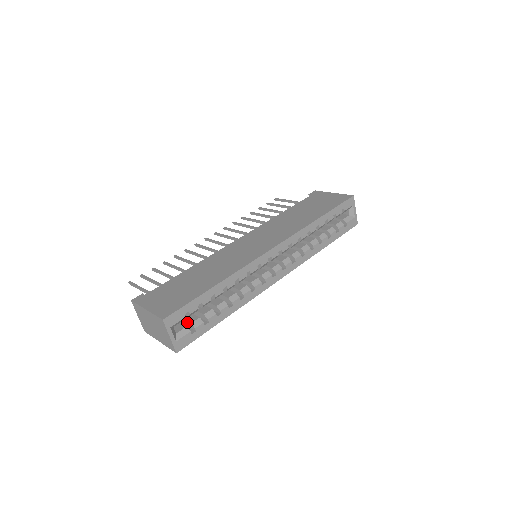
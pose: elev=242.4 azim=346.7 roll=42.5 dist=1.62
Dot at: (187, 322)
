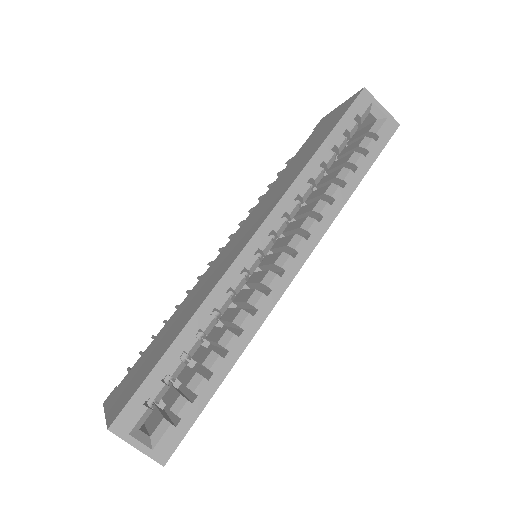
Dot at: occluded
